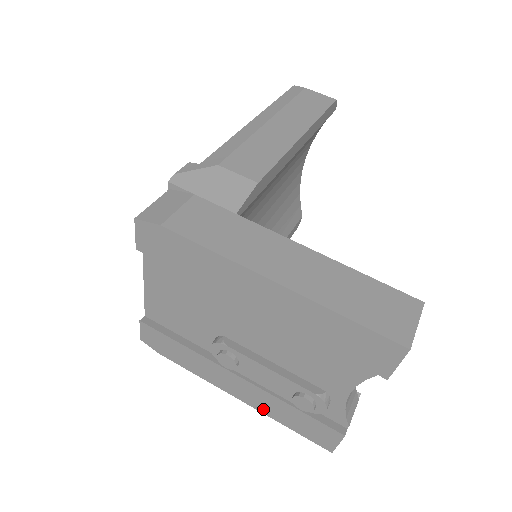
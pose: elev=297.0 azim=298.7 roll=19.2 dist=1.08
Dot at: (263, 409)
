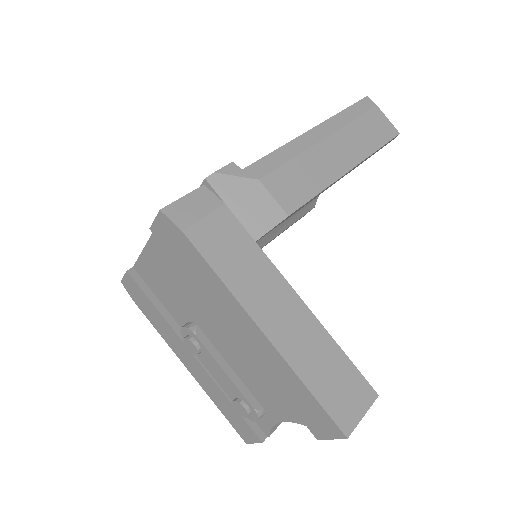
Dot at: (205, 387)
